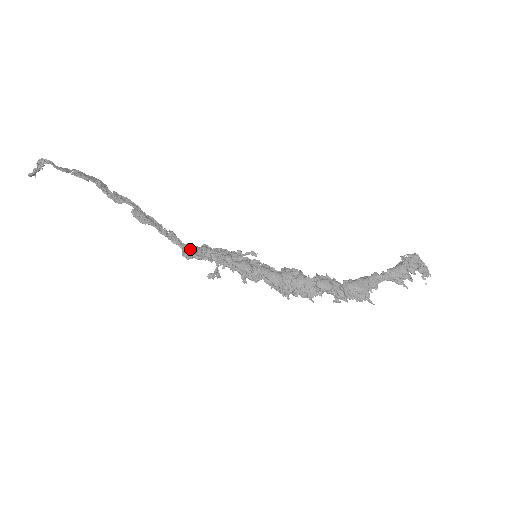
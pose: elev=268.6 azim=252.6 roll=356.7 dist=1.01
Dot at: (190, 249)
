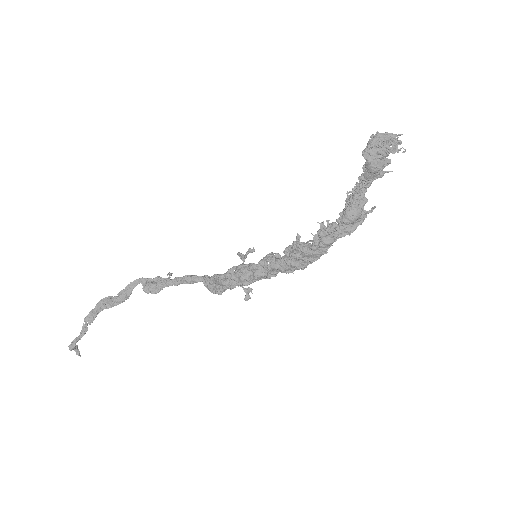
Dot at: (210, 285)
